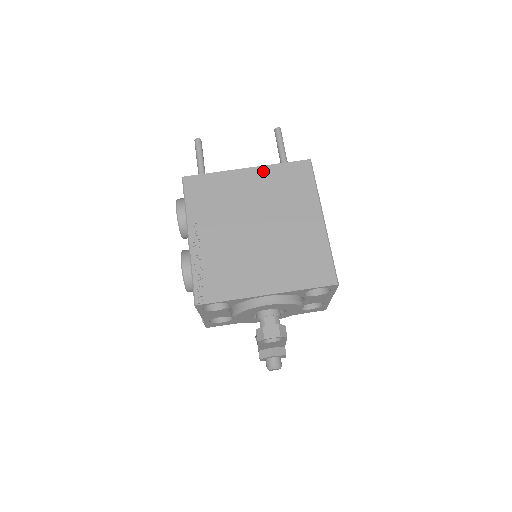
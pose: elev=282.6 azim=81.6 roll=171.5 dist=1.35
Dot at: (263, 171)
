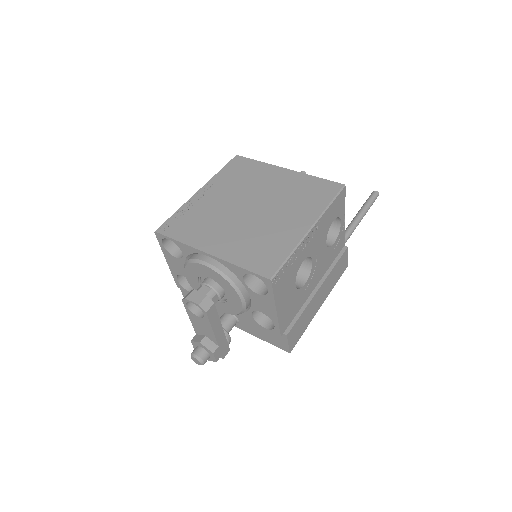
Dot at: (297, 176)
